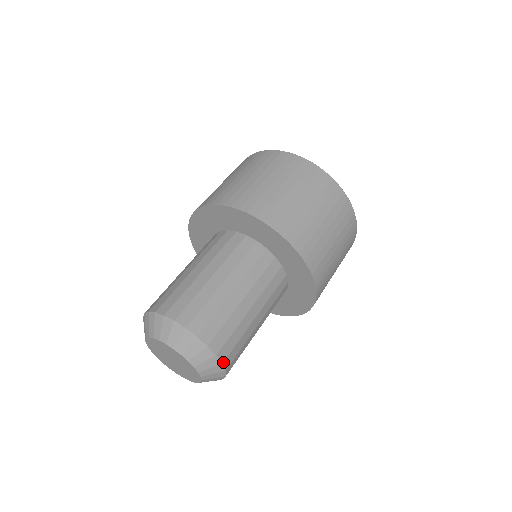
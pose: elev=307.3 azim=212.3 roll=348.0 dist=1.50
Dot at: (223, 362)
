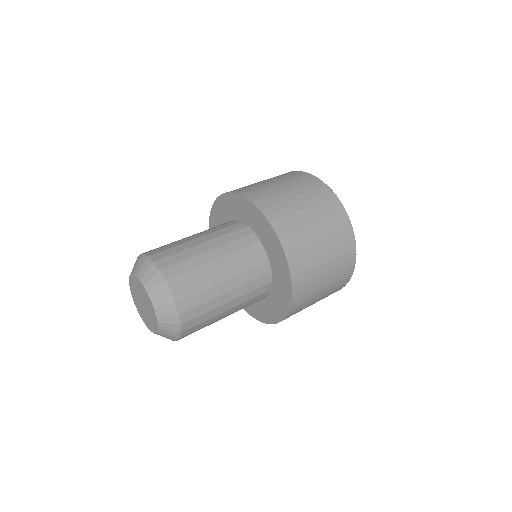
Dot at: (181, 337)
